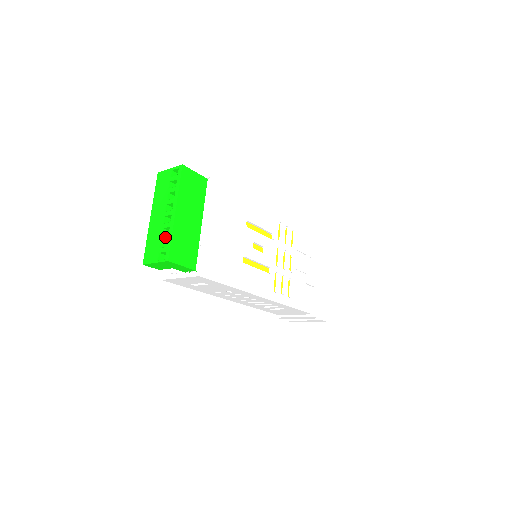
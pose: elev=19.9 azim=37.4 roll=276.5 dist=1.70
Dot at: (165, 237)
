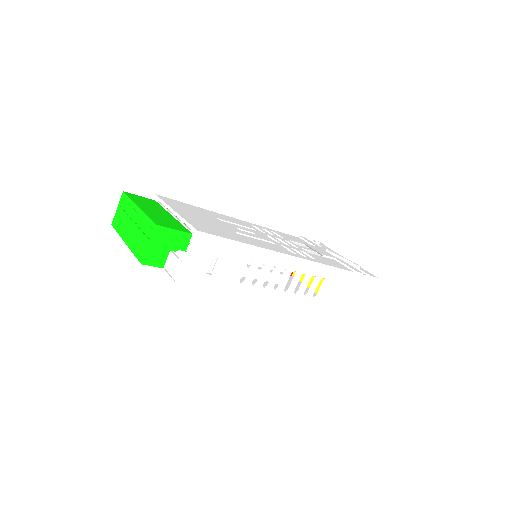
Dot at: (143, 224)
